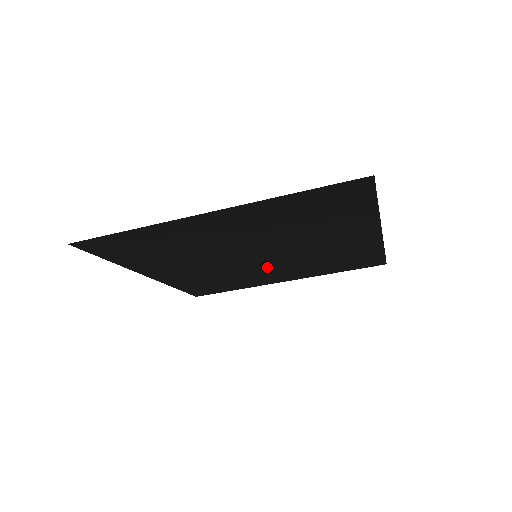
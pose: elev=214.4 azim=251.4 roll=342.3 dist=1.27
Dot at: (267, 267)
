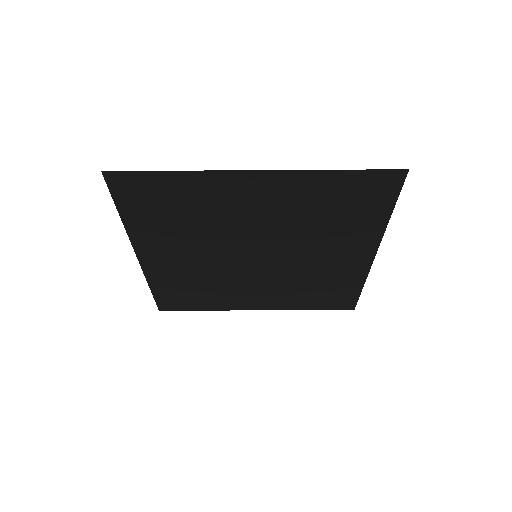
Dot at: (254, 279)
